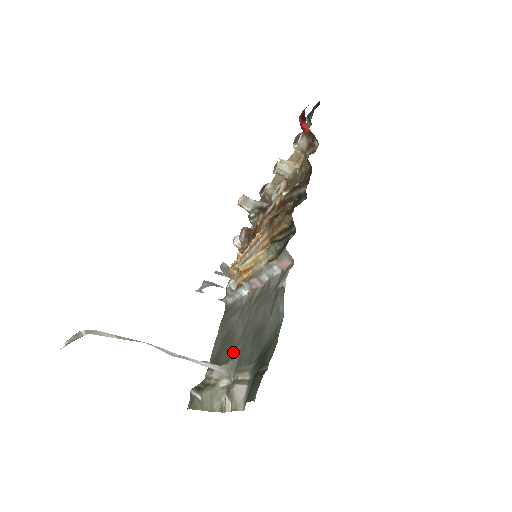
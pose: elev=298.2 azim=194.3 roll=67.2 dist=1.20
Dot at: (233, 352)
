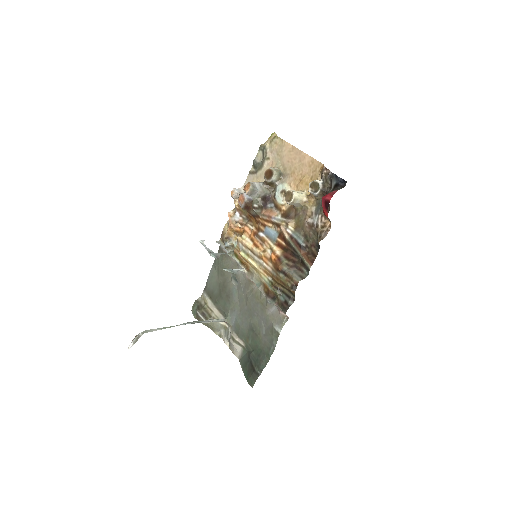
Dot at: (231, 311)
